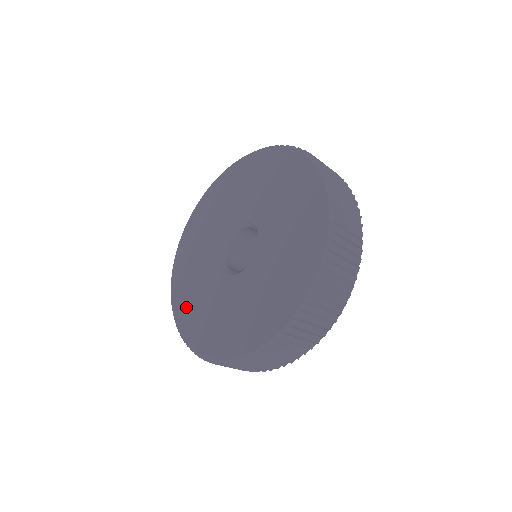
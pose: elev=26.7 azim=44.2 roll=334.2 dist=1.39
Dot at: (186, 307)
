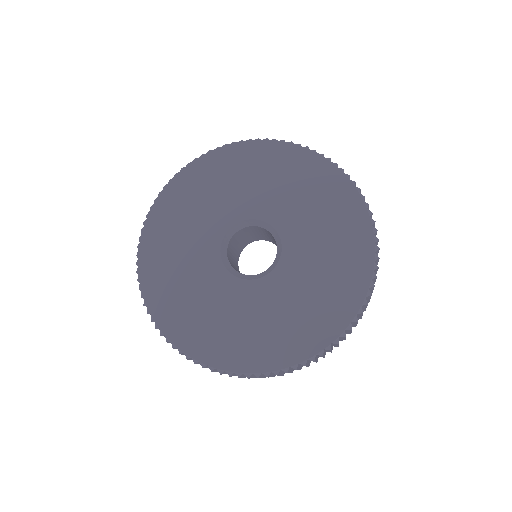
Dot at: (210, 339)
